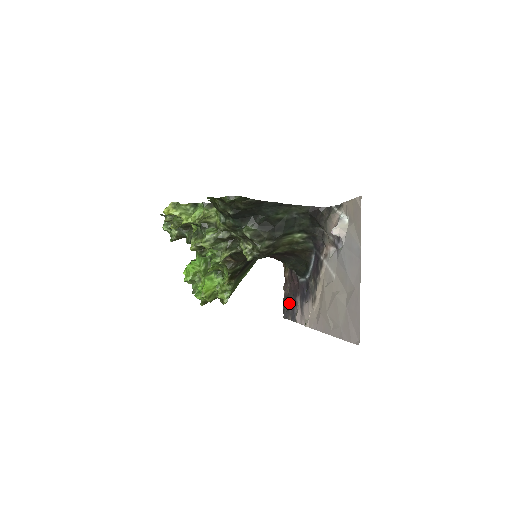
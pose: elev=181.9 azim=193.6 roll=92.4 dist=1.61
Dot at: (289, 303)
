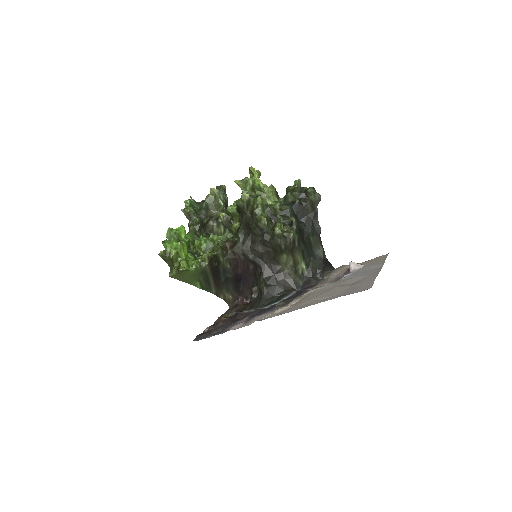
Dot at: (217, 328)
